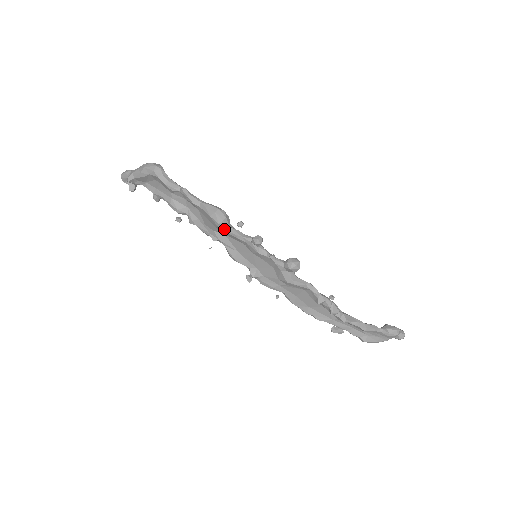
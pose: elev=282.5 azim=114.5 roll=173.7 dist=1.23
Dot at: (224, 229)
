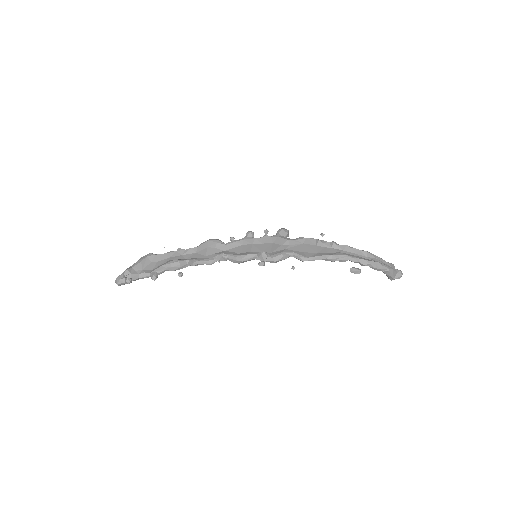
Dot at: (223, 244)
